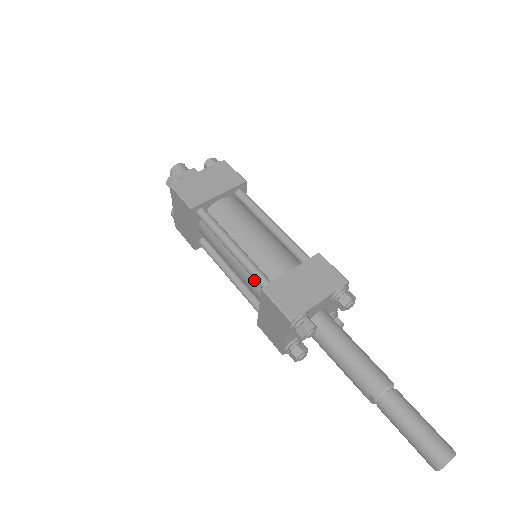
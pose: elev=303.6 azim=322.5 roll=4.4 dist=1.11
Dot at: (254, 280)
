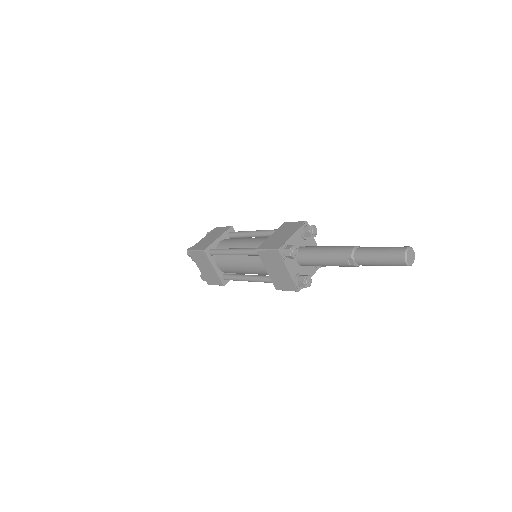
Dot at: (256, 259)
